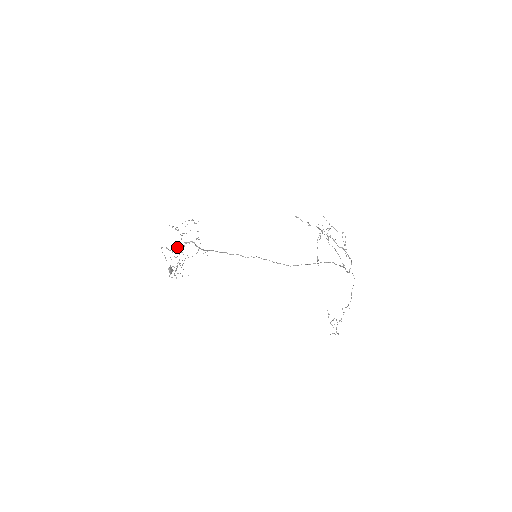
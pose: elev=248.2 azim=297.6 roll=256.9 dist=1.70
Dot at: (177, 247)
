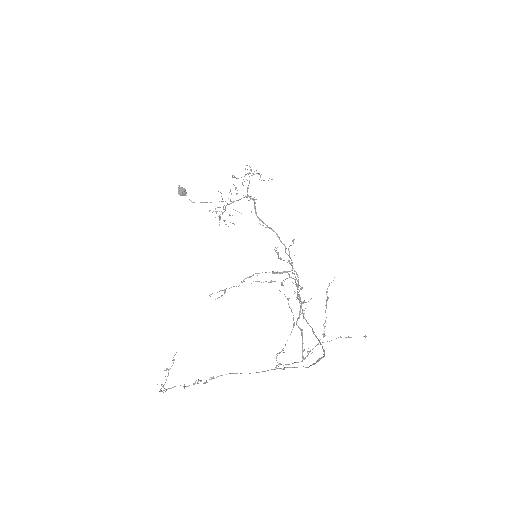
Dot at: occluded
